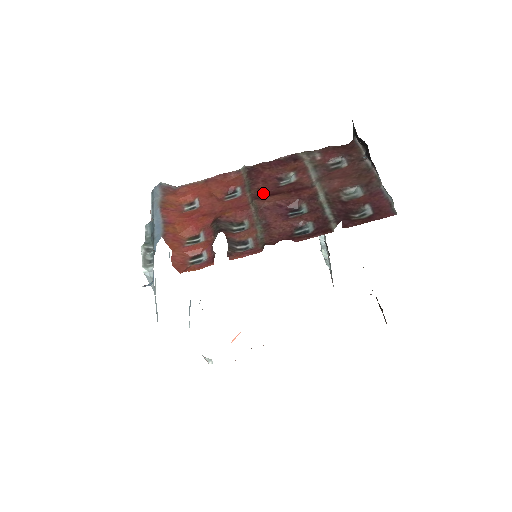
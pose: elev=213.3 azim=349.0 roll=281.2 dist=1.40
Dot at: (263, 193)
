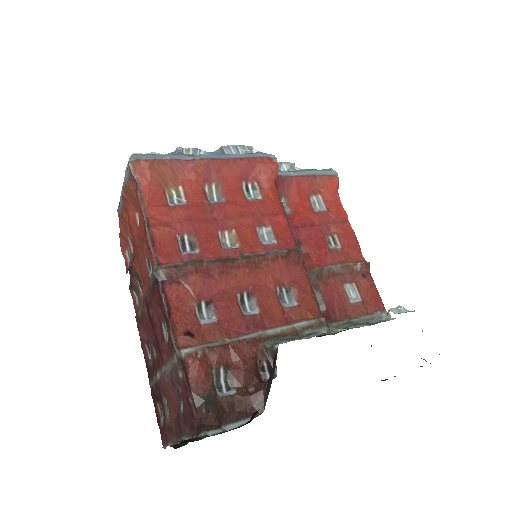
Dot at: (151, 306)
